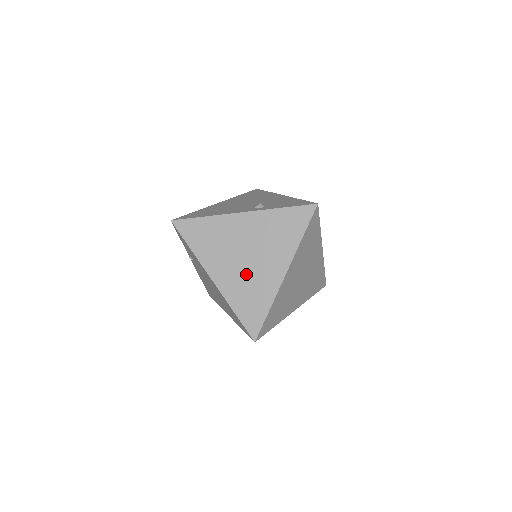
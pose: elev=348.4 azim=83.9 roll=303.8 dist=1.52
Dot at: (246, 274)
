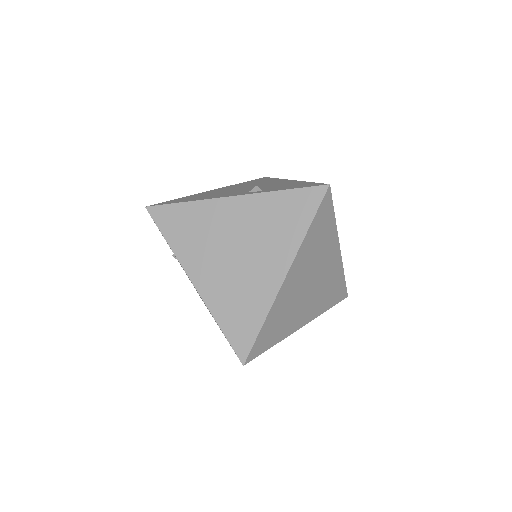
Dot at: (235, 276)
